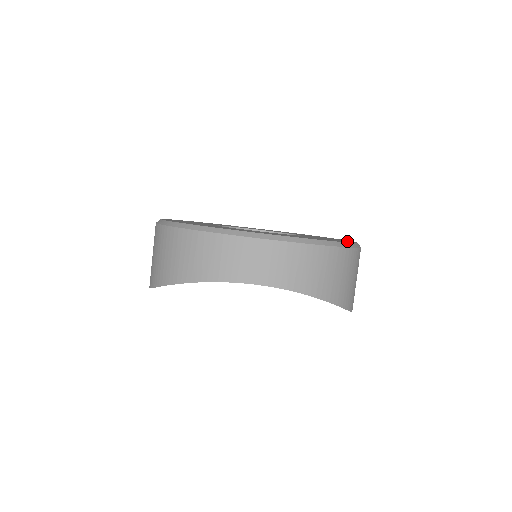
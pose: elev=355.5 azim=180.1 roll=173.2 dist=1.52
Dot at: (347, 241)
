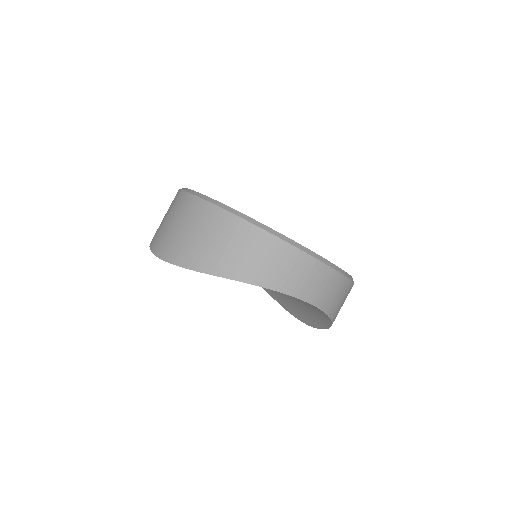
Dot at: occluded
